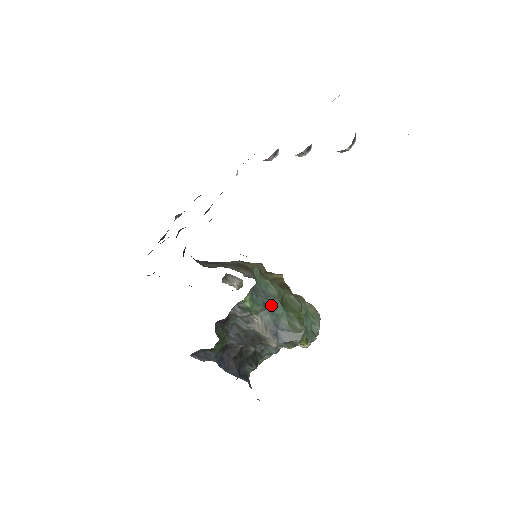
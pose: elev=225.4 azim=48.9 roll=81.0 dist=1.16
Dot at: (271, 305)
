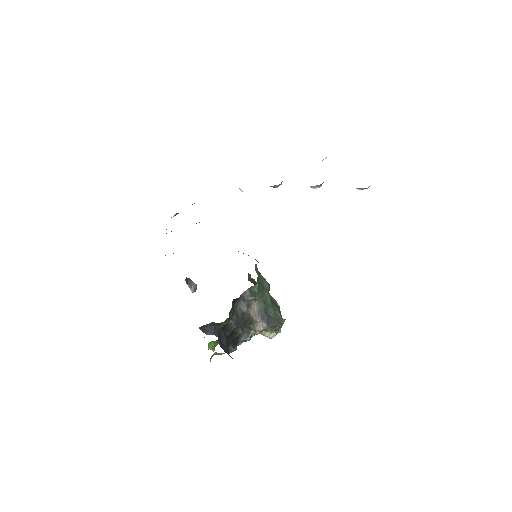
Dot at: (264, 296)
